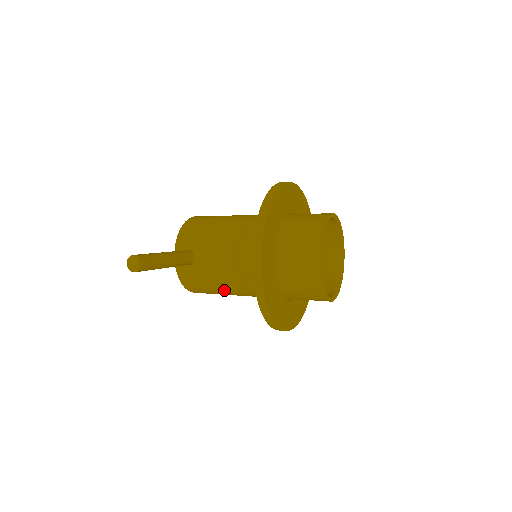
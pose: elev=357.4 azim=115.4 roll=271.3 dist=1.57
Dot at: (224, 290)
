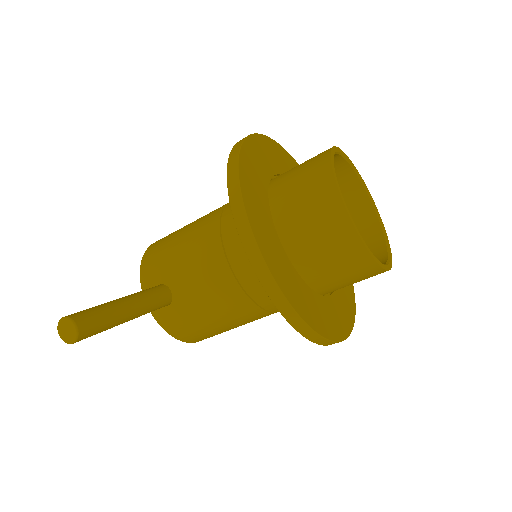
Dot at: (231, 320)
